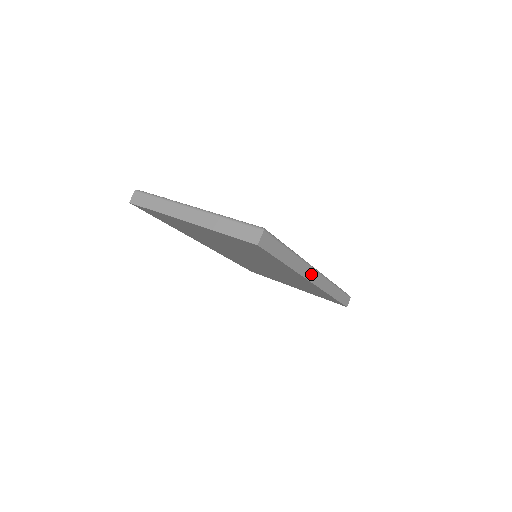
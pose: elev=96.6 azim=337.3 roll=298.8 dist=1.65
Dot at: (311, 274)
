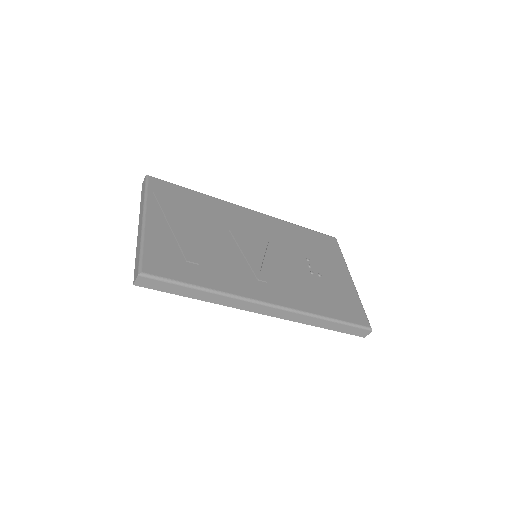
Dot at: (255, 307)
